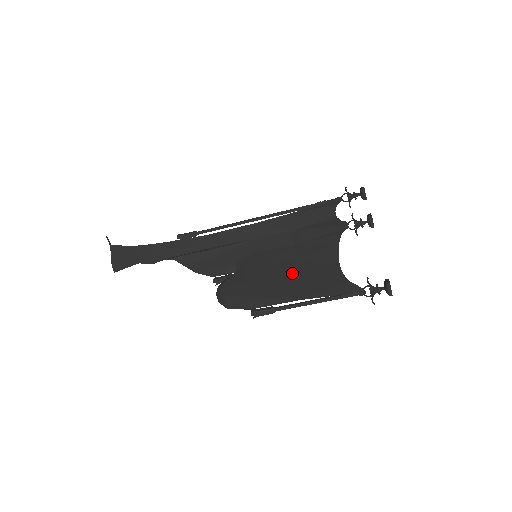
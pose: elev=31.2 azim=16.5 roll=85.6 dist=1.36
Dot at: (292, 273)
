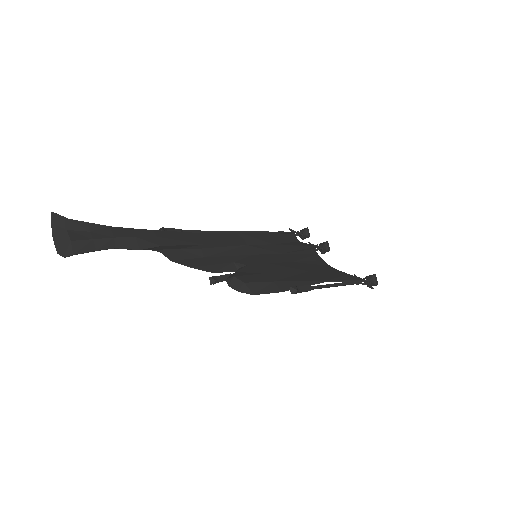
Dot at: (300, 268)
